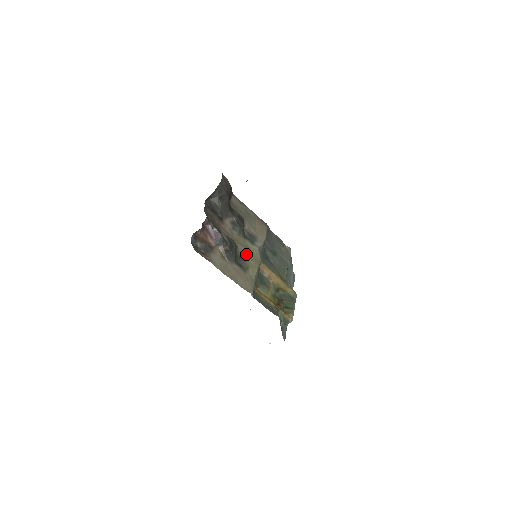
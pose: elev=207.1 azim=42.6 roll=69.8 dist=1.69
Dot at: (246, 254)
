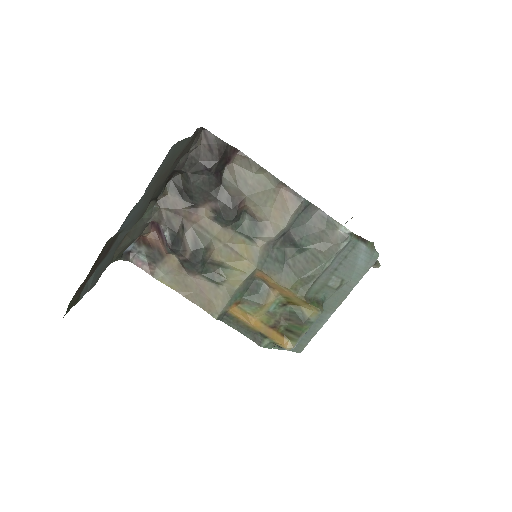
Dot at: (230, 258)
